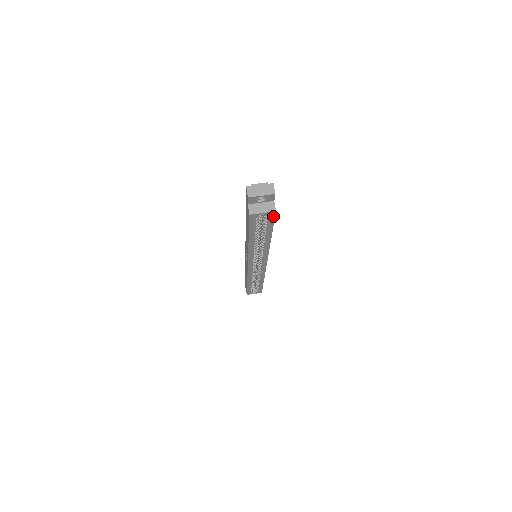
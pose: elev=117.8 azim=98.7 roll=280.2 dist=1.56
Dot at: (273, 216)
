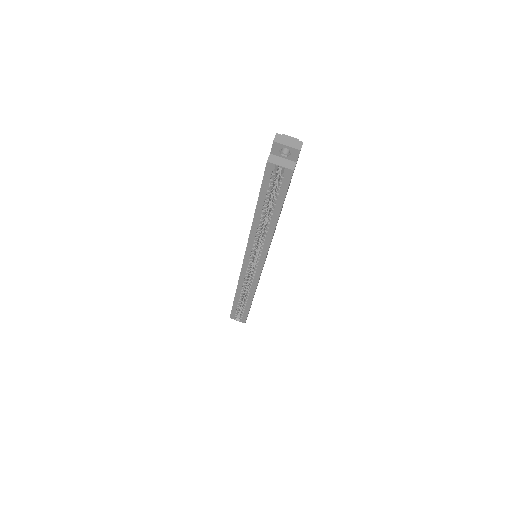
Dot at: (289, 178)
